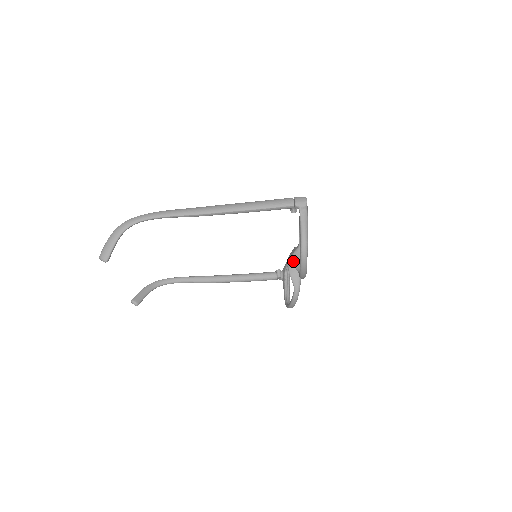
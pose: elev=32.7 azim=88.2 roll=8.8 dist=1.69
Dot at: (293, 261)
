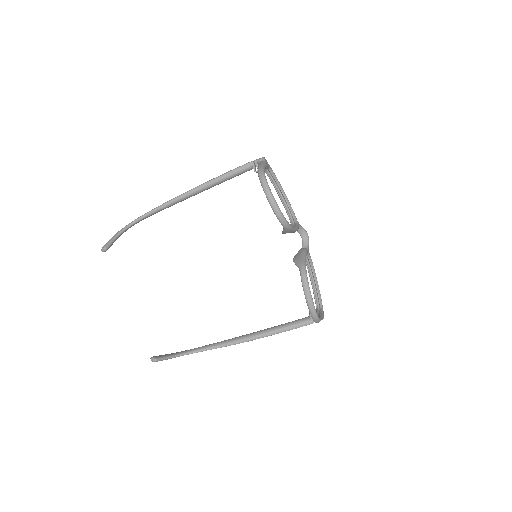
Dot at: (282, 231)
